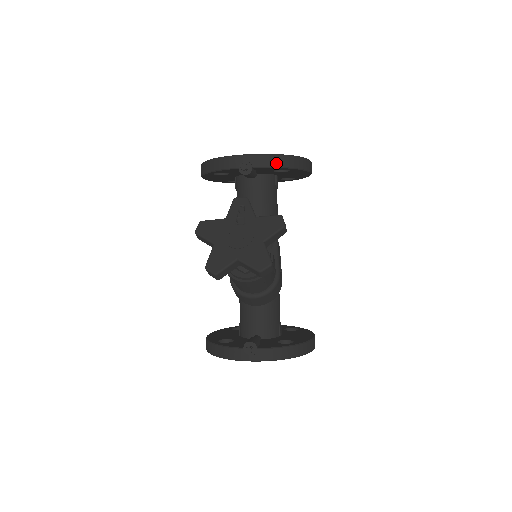
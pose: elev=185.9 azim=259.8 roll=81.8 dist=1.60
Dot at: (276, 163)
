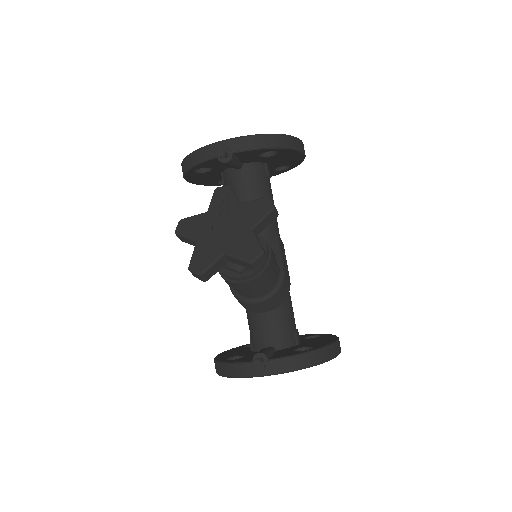
Dot at: (259, 144)
